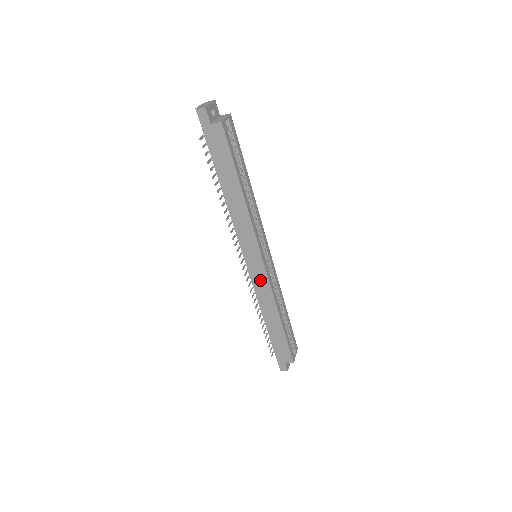
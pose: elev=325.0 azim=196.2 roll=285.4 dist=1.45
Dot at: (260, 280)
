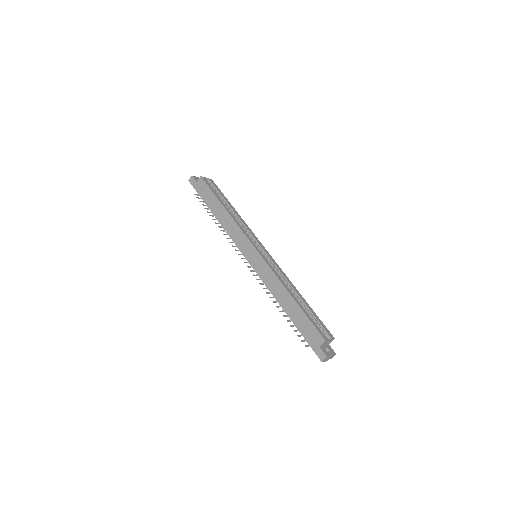
Dot at: (261, 268)
